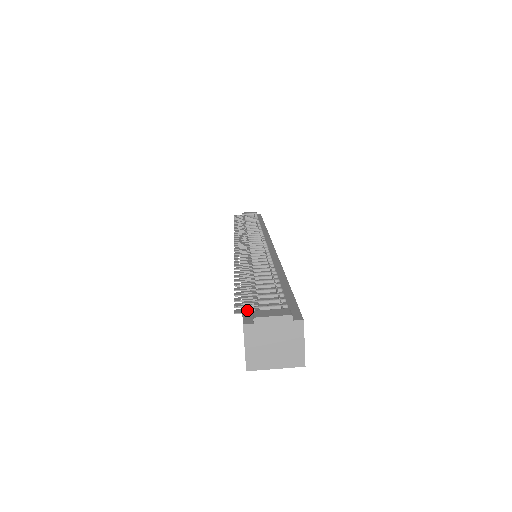
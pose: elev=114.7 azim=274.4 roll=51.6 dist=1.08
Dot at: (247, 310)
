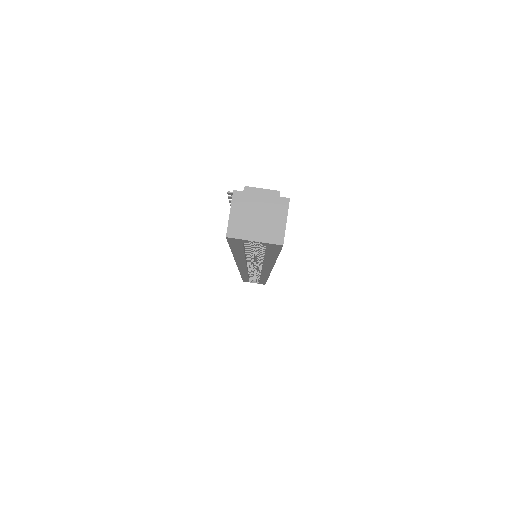
Dot at: occluded
